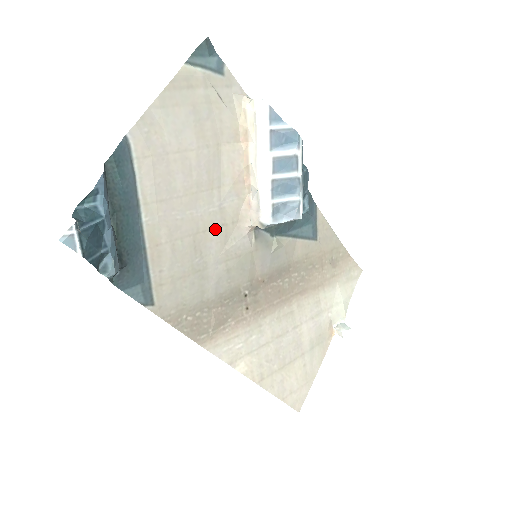
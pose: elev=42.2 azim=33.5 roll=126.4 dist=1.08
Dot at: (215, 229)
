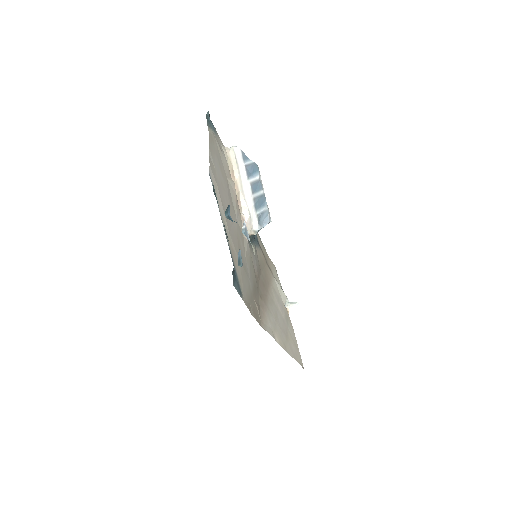
Dot at: (240, 239)
